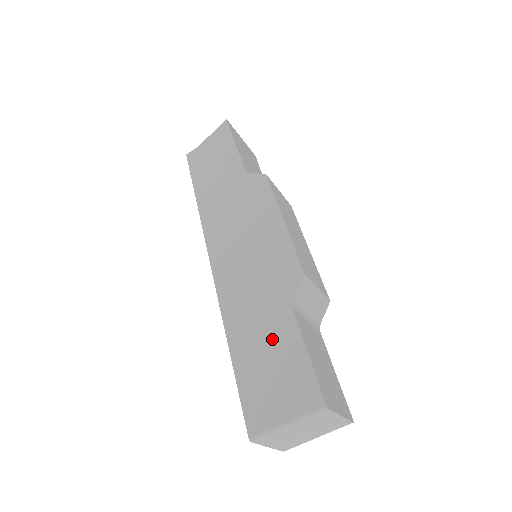
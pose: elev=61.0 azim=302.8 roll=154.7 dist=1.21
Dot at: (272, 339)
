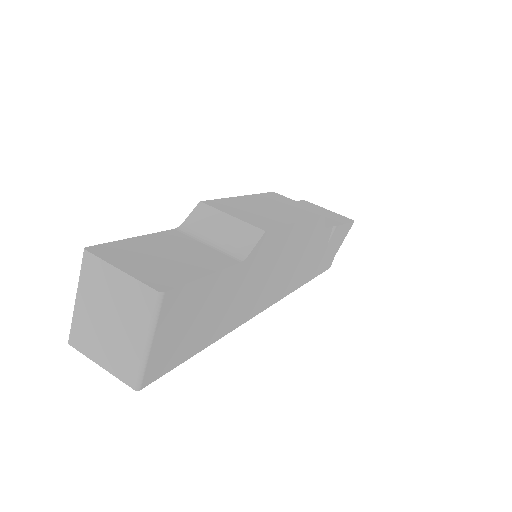
Dot at: occluded
